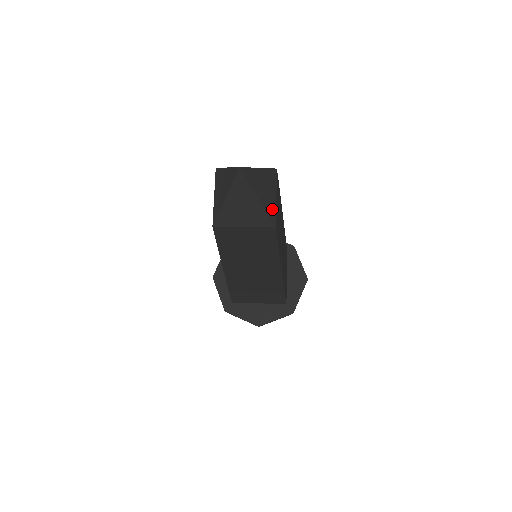
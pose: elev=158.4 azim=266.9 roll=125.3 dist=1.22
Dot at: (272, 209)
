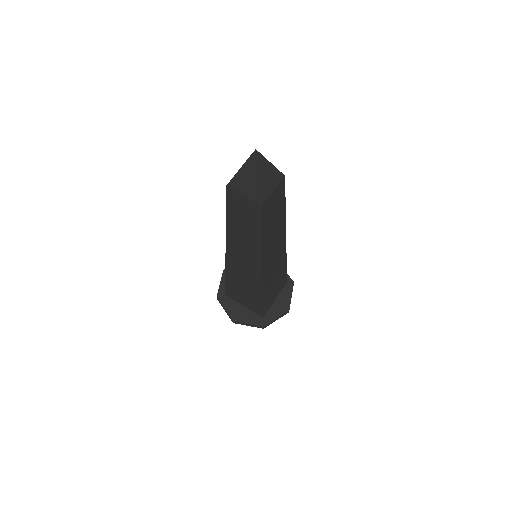
Dot at: (266, 193)
